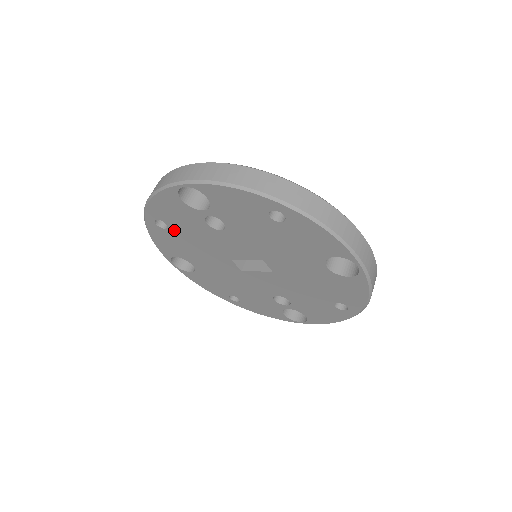
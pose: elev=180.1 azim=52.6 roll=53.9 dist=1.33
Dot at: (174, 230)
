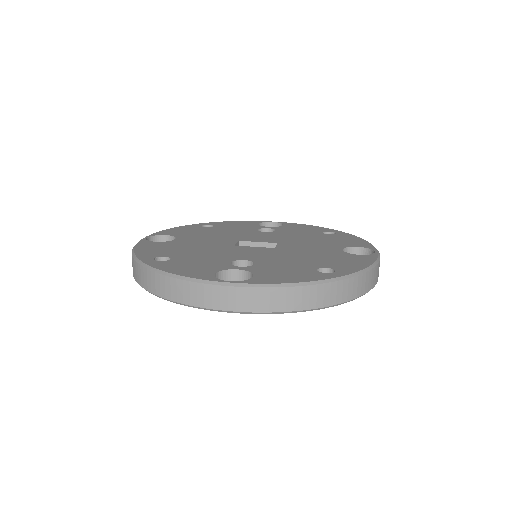
Dot at: occluded
